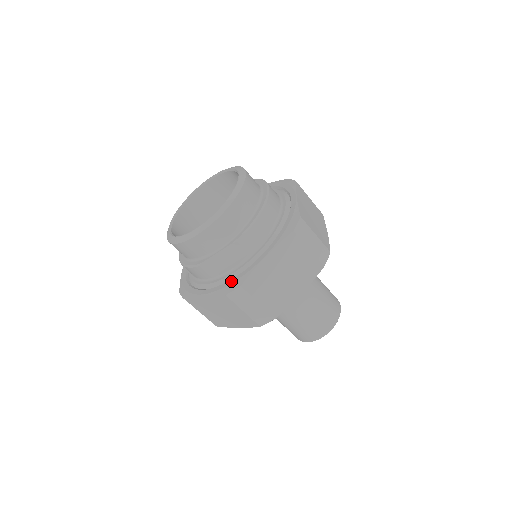
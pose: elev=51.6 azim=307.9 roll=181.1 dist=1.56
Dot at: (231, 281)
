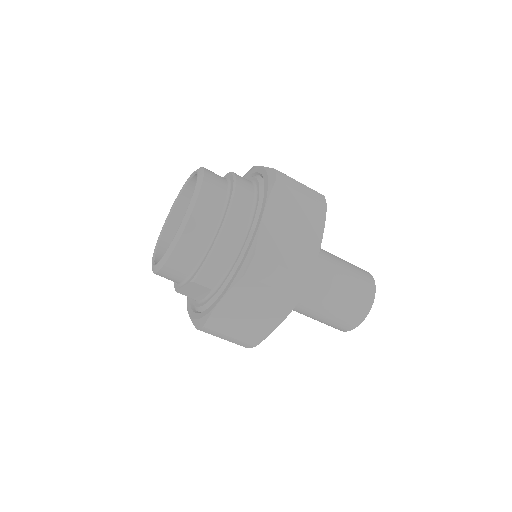
Dot at: (200, 315)
